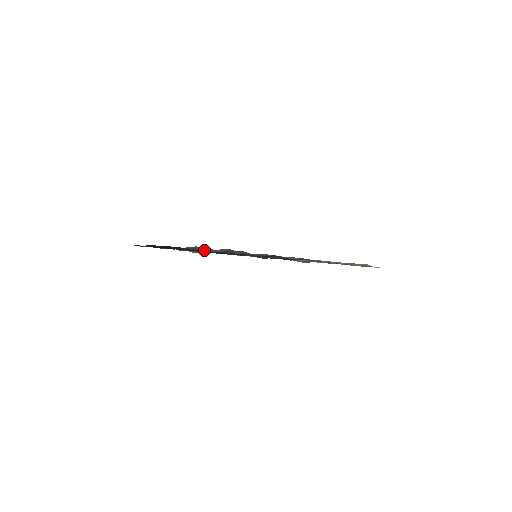
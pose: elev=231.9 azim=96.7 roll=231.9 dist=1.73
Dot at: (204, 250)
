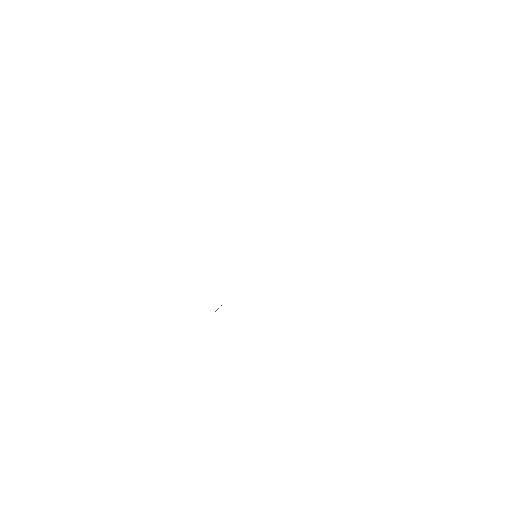
Dot at: occluded
